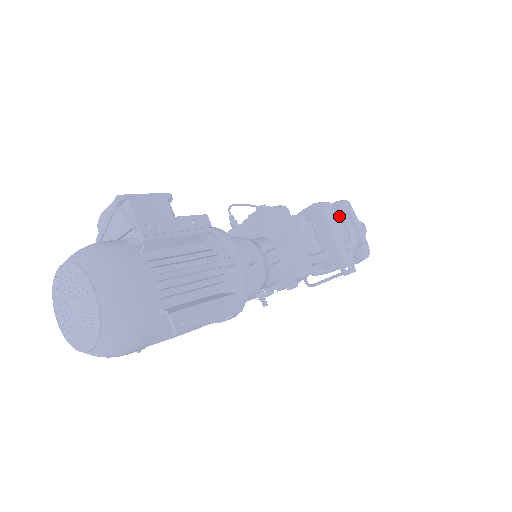
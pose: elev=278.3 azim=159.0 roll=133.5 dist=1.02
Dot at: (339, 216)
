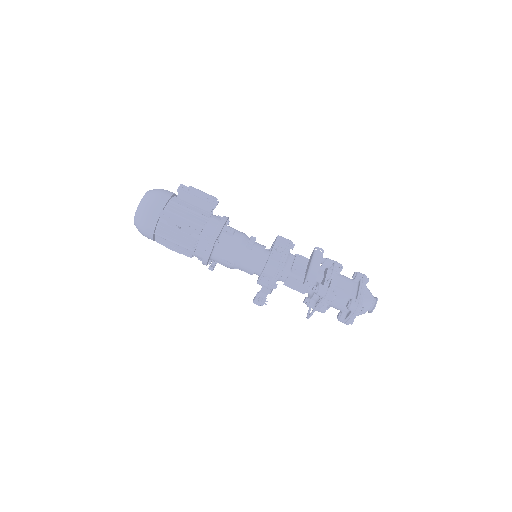
Dot at: (350, 279)
